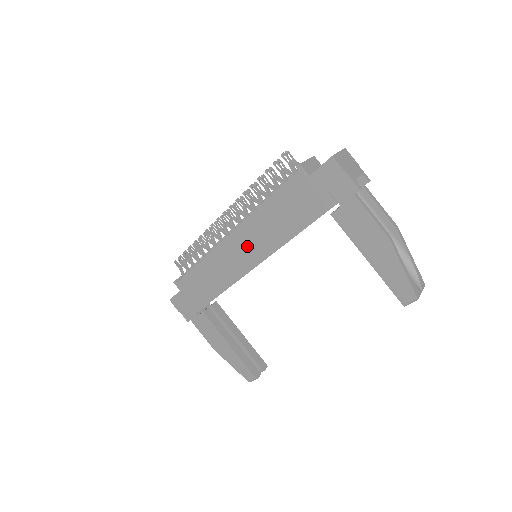
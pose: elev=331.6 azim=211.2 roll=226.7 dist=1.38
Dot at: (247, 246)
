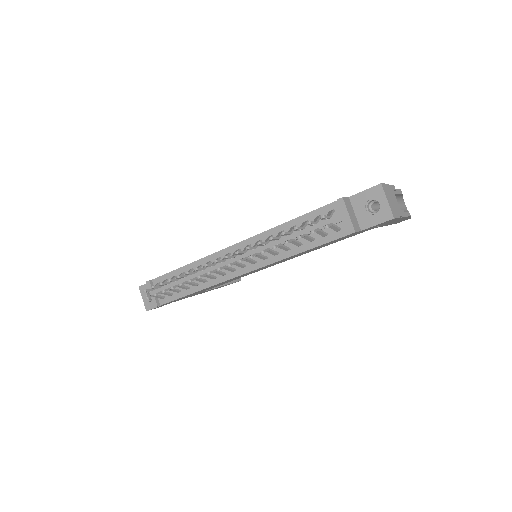
Dot at: occluded
